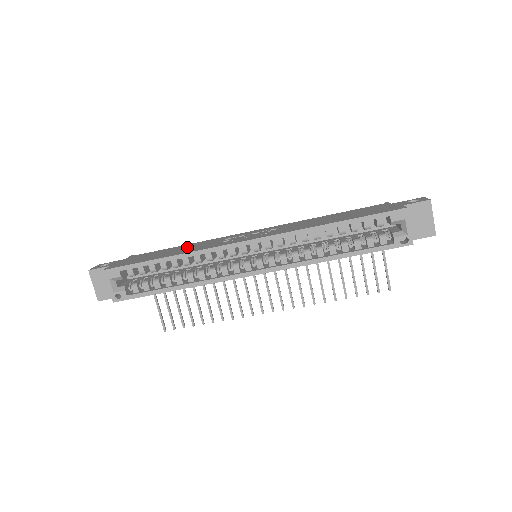
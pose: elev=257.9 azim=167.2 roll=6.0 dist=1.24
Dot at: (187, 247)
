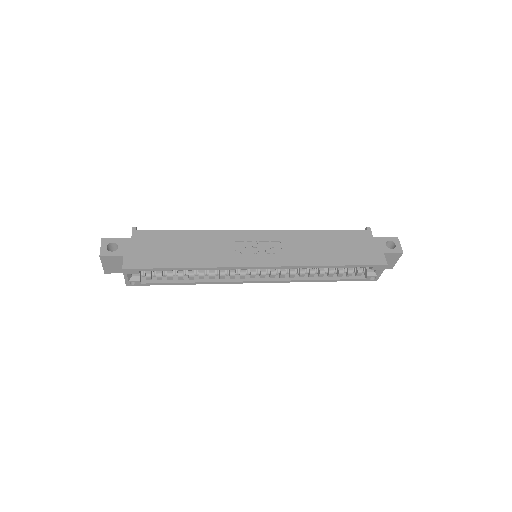
Dot at: (198, 244)
